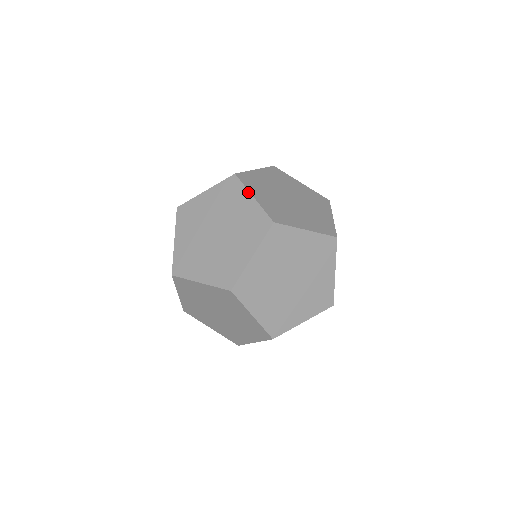
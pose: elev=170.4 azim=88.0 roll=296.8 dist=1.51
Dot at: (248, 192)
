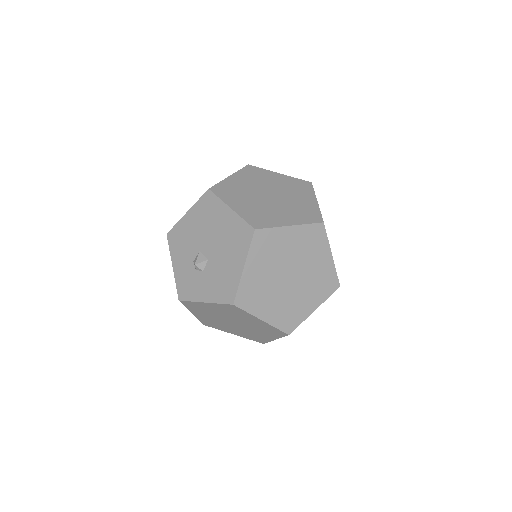
Dot at: (330, 249)
